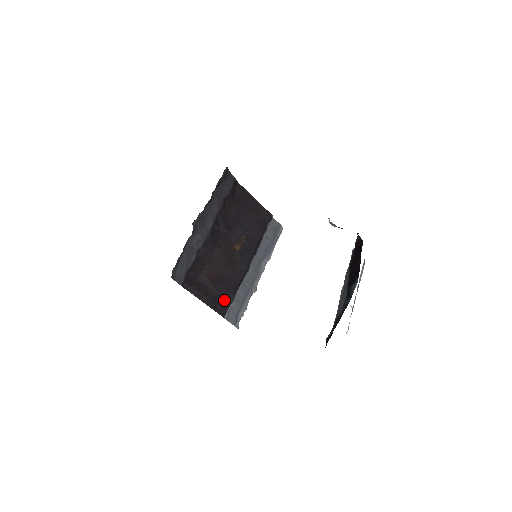
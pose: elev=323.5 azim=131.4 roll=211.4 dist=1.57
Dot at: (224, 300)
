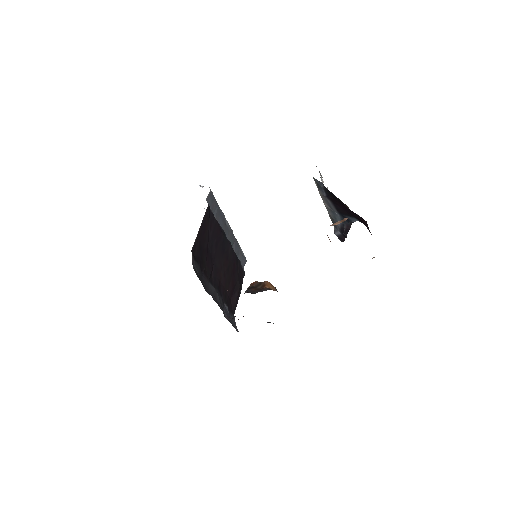
Dot at: (240, 272)
